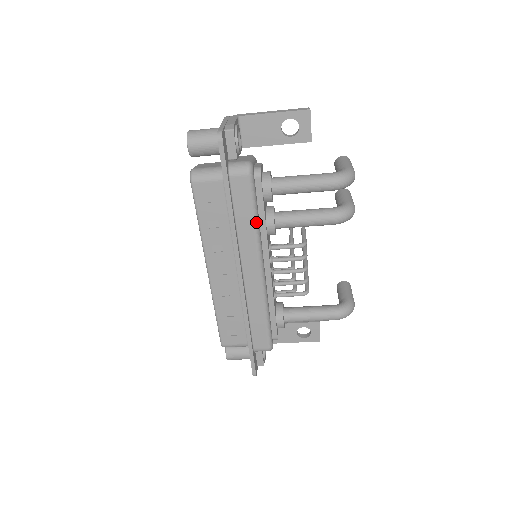
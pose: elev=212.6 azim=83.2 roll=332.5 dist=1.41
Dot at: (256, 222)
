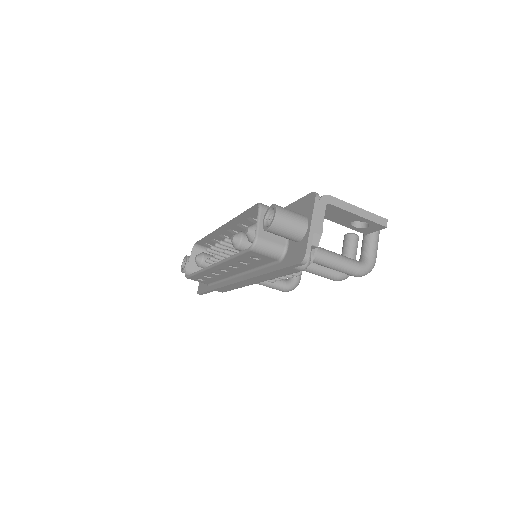
Dot at: occluded
